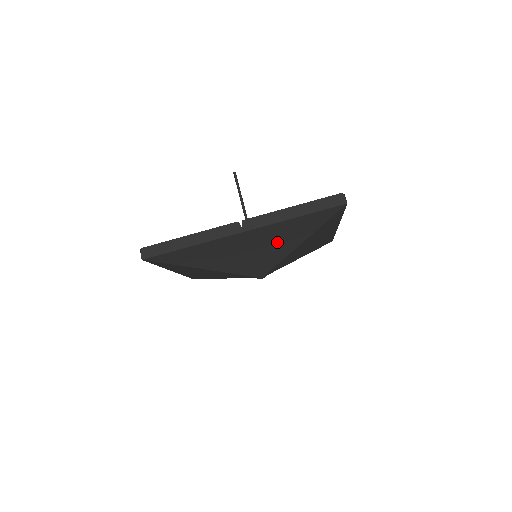
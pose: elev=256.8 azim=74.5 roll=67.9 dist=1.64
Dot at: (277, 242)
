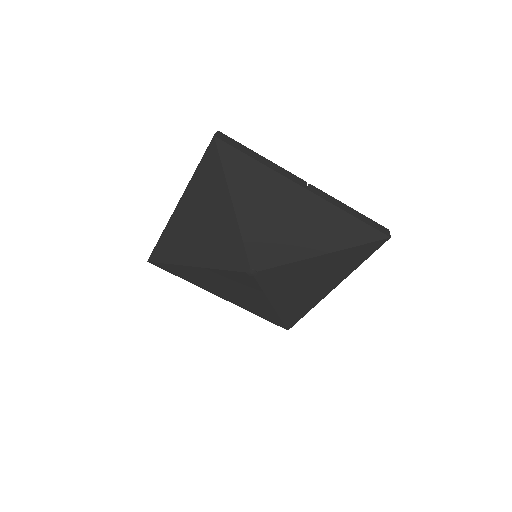
Dot at: (311, 232)
